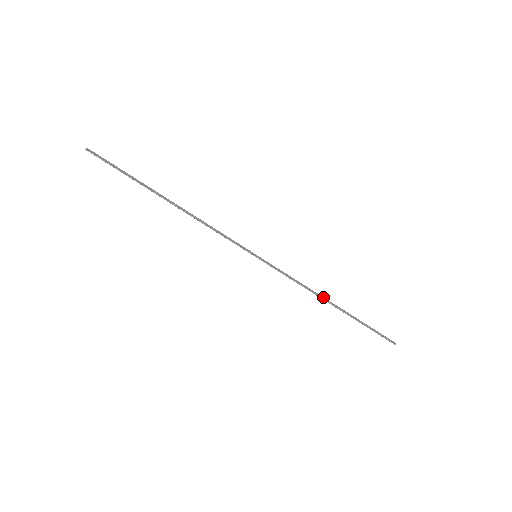
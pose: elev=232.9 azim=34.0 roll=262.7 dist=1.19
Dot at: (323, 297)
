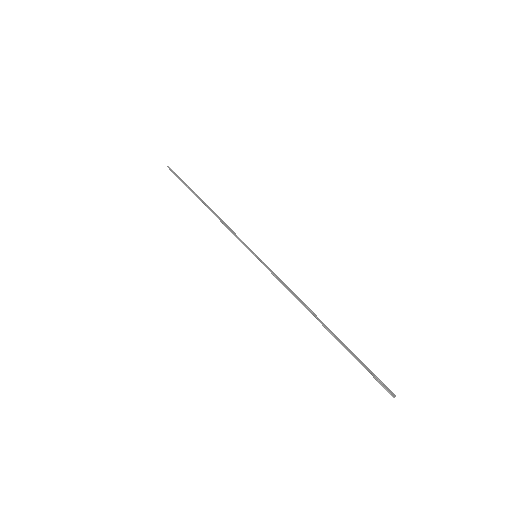
Dot at: (312, 311)
